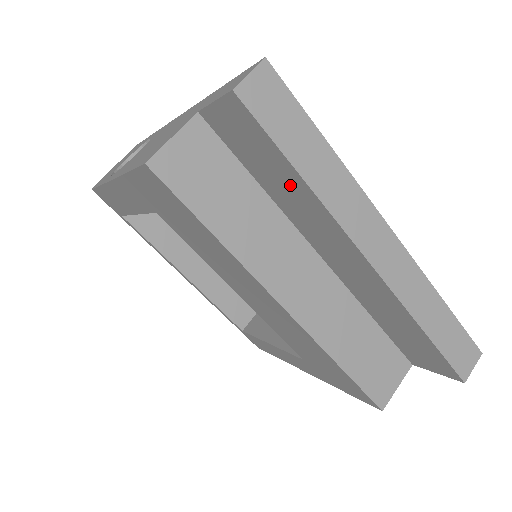
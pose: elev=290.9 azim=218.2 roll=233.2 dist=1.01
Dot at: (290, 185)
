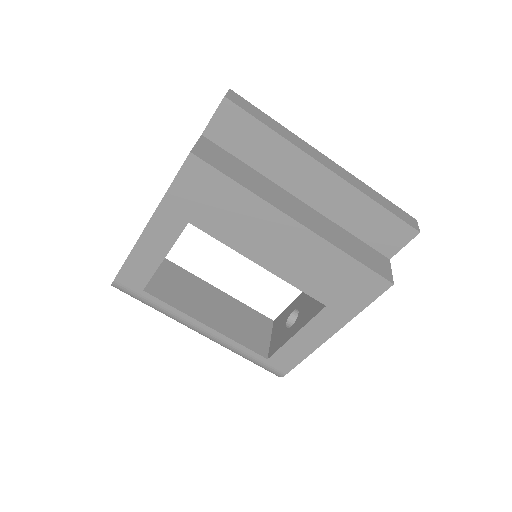
Dot at: (268, 145)
